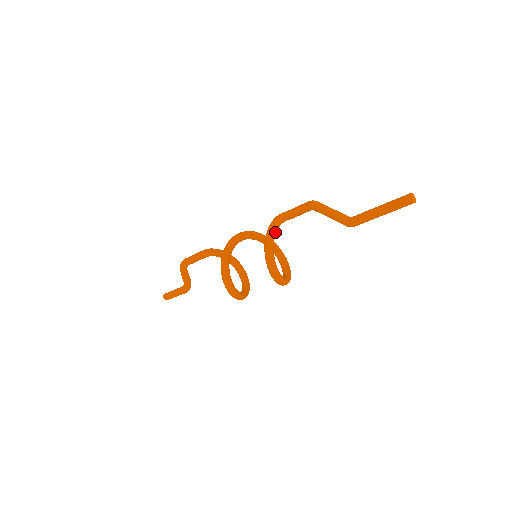
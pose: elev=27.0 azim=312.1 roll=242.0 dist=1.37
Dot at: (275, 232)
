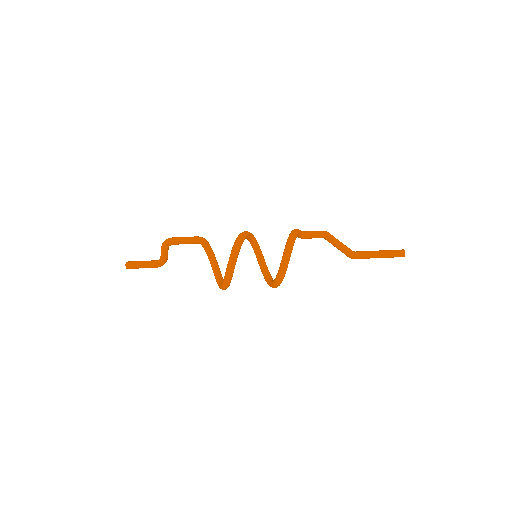
Dot at: occluded
